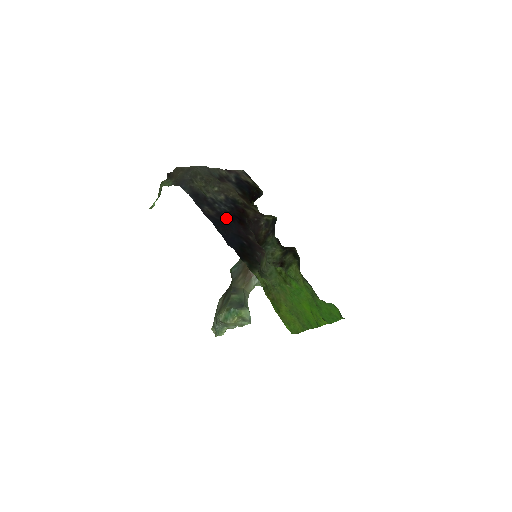
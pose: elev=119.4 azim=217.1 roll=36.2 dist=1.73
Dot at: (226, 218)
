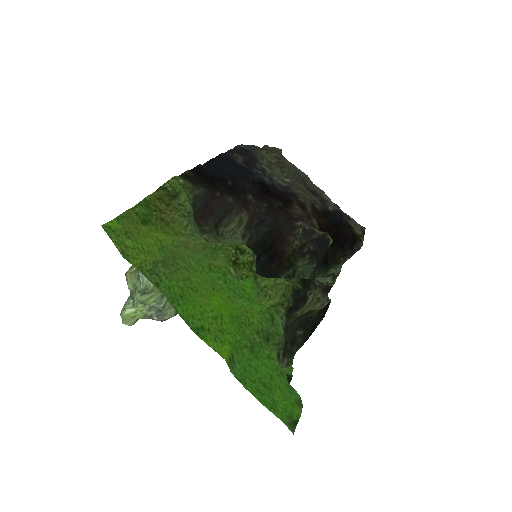
Dot at: (250, 176)
